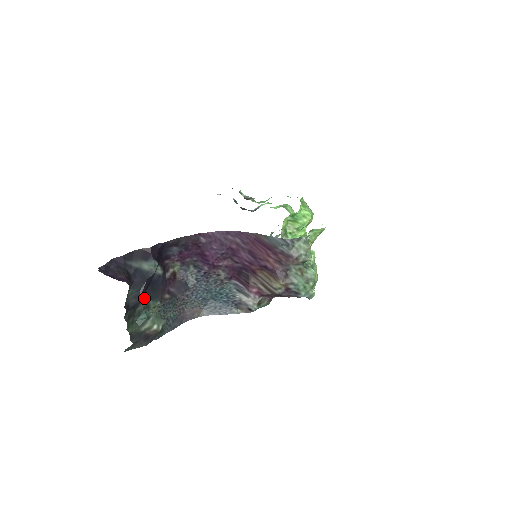
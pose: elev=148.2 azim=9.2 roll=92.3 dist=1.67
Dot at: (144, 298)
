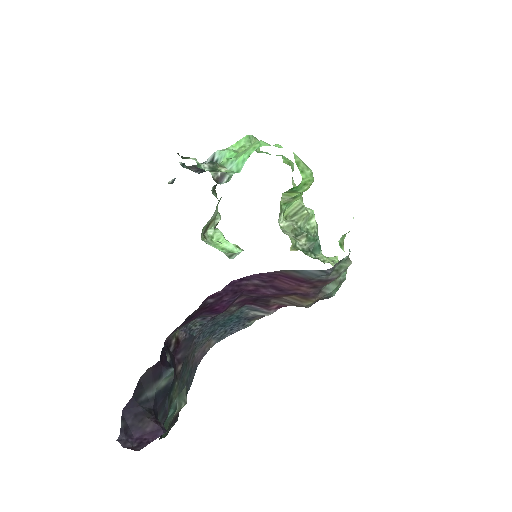
Dot at: occluded
